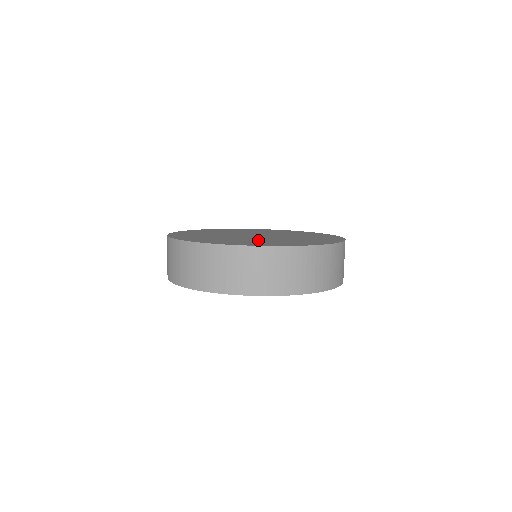
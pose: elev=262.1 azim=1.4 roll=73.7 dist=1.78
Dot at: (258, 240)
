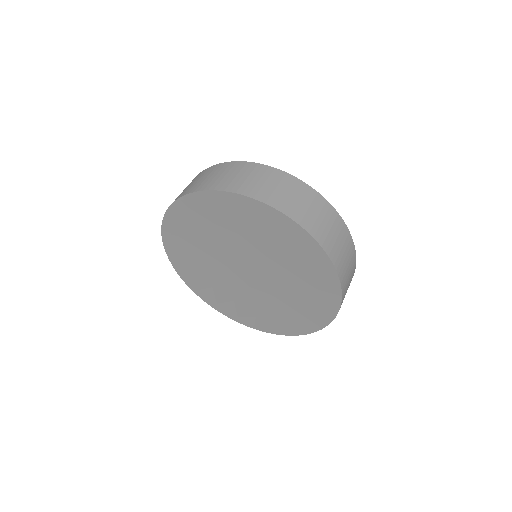
Dot at: occluded
